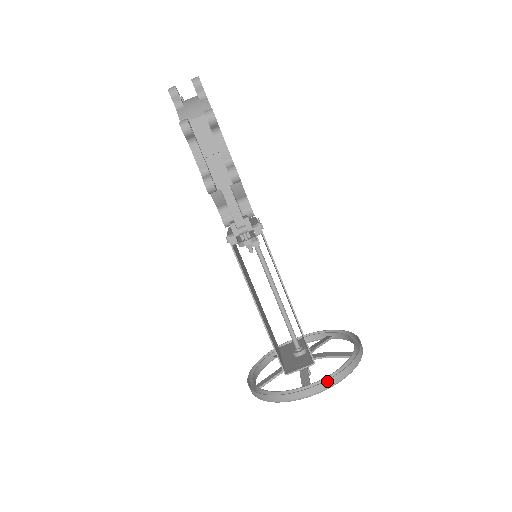
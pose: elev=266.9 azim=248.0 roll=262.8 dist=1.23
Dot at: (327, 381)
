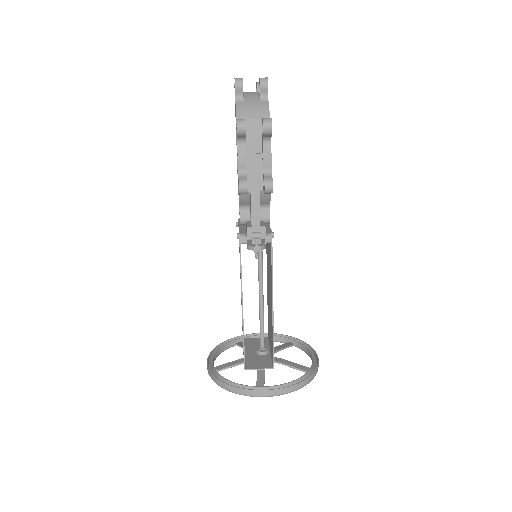
Dot at: (280, 389)
